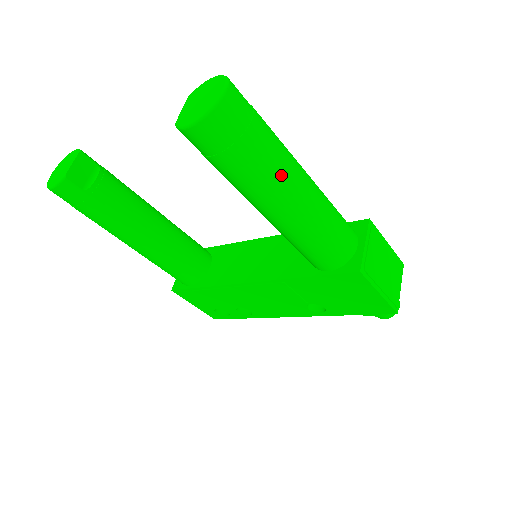
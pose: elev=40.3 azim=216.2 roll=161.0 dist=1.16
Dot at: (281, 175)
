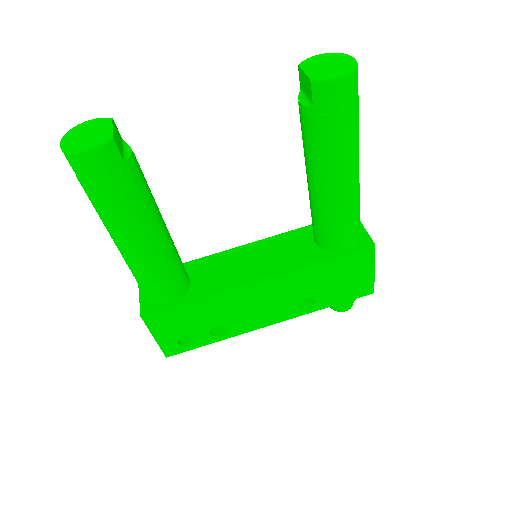
Dot at: occluded
